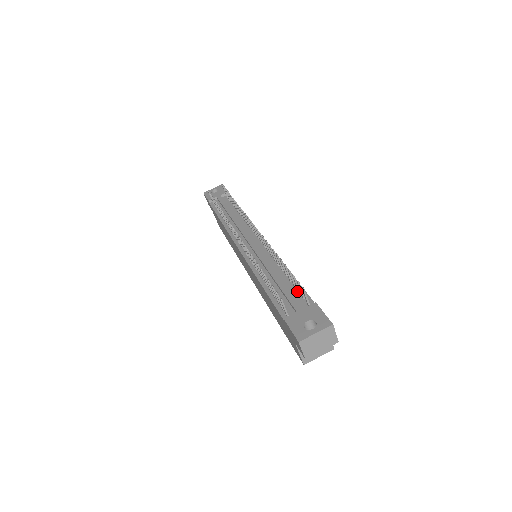
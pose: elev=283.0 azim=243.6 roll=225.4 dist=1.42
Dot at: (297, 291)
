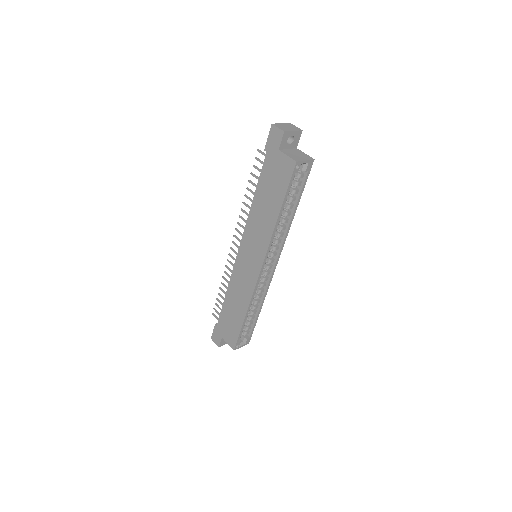
Dot at: occluded
